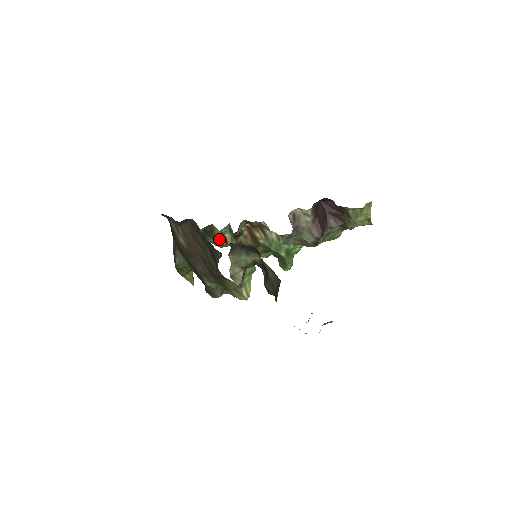
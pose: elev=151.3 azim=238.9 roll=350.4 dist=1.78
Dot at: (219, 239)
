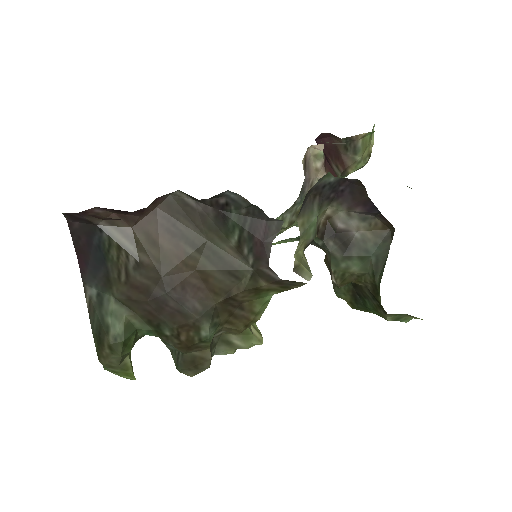
Dot at: occluded
